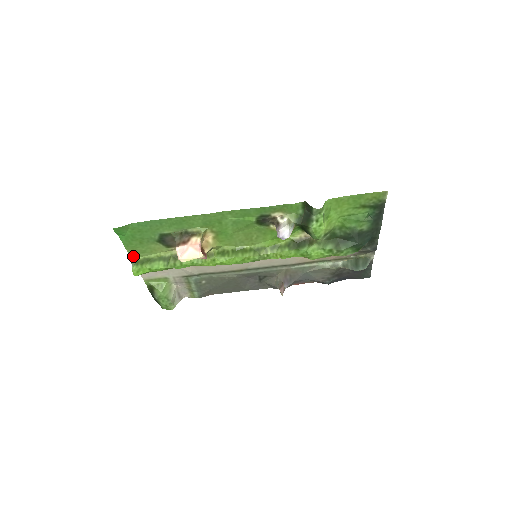
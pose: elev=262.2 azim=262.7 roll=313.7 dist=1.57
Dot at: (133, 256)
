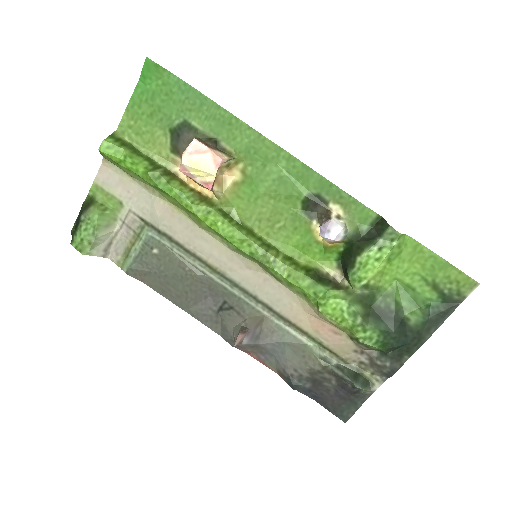
Dot at: (121, 130)
